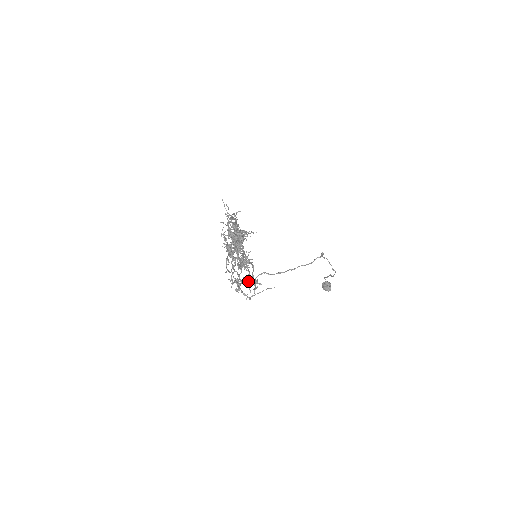
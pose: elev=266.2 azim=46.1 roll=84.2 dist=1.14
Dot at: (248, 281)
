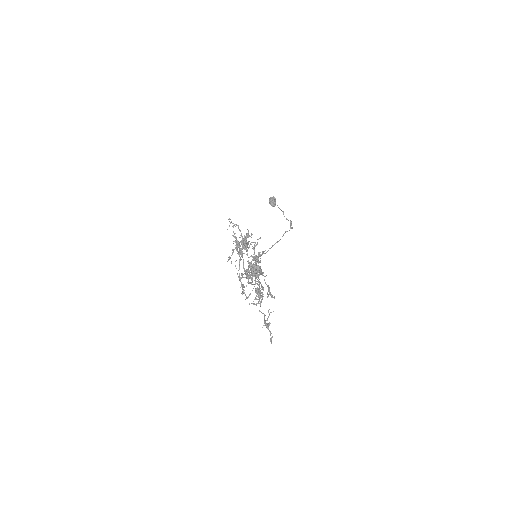
Dot at: occluded
